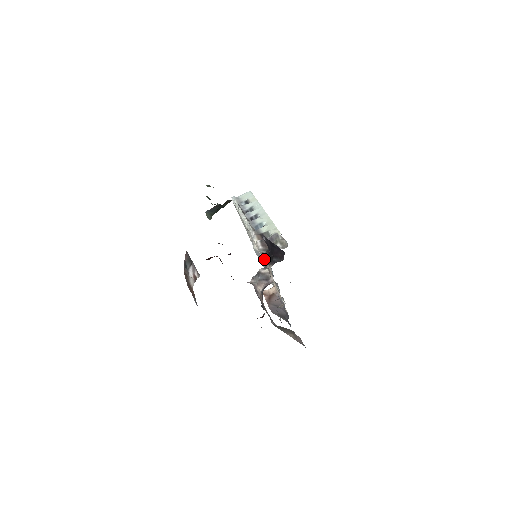
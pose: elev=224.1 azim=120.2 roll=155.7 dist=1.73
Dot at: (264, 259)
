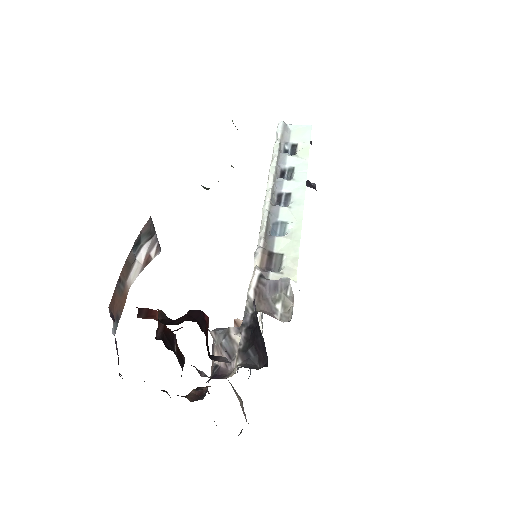
Dot at: (241, 329)
